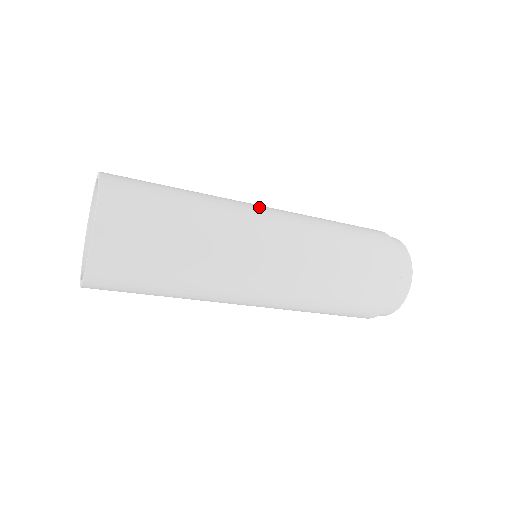
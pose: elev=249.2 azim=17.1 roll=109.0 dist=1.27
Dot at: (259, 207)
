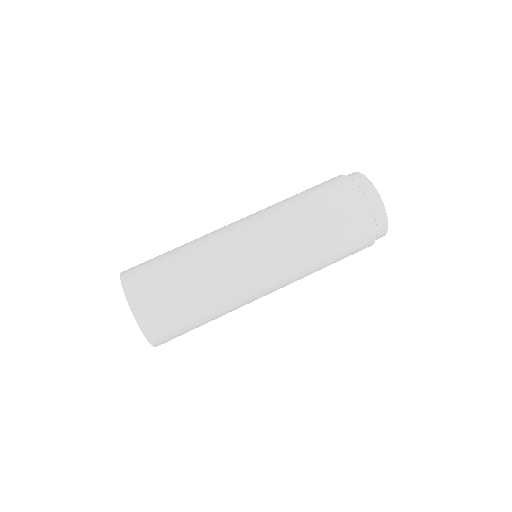
Dot at: (231, 224)
